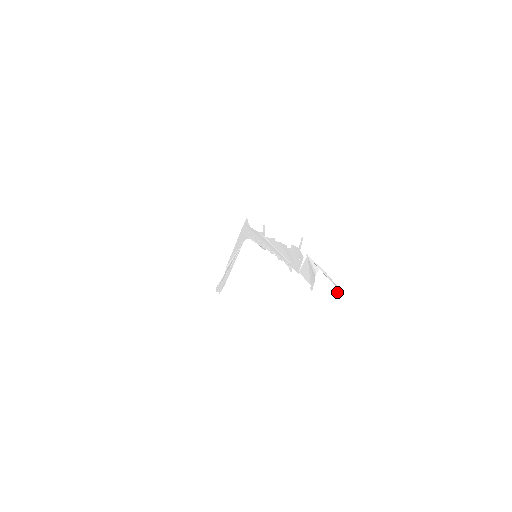
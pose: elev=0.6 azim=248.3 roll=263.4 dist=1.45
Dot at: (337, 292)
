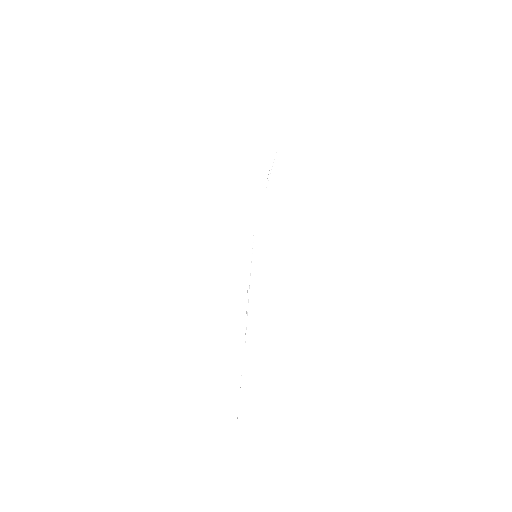
Dot at: occluded
